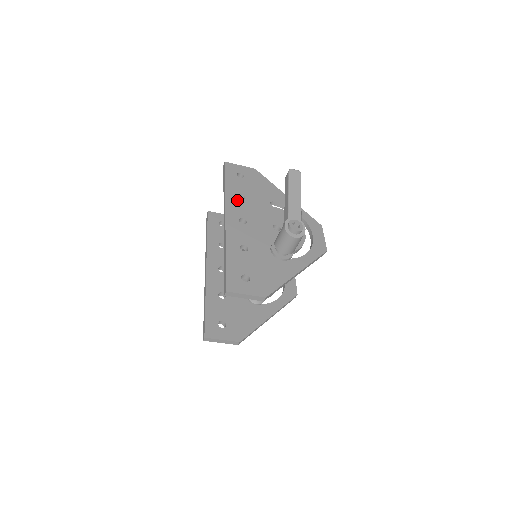
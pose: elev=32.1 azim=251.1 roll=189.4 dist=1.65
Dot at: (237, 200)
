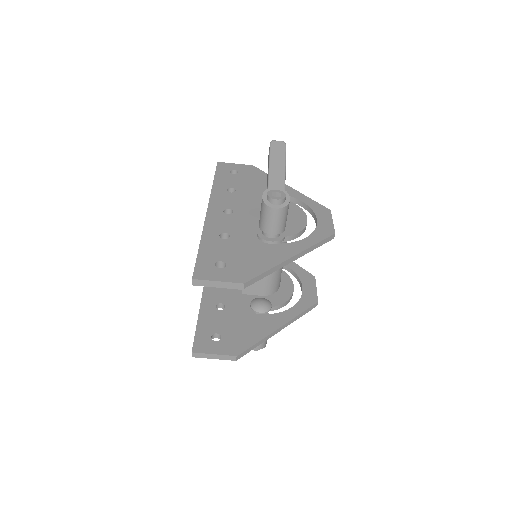
Dot at: (225, 193)
